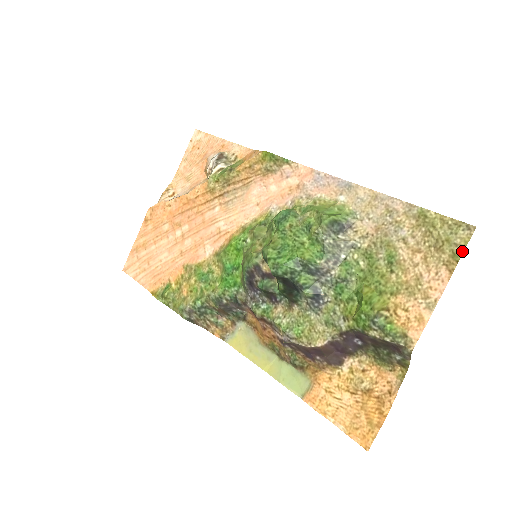
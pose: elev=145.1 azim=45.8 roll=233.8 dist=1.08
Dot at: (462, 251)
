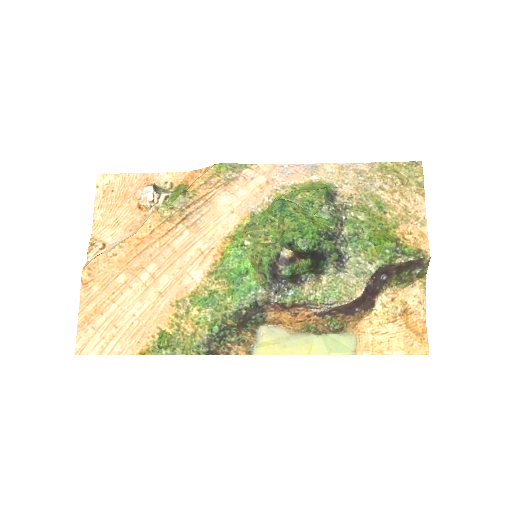
Dot at: (423, 179)
